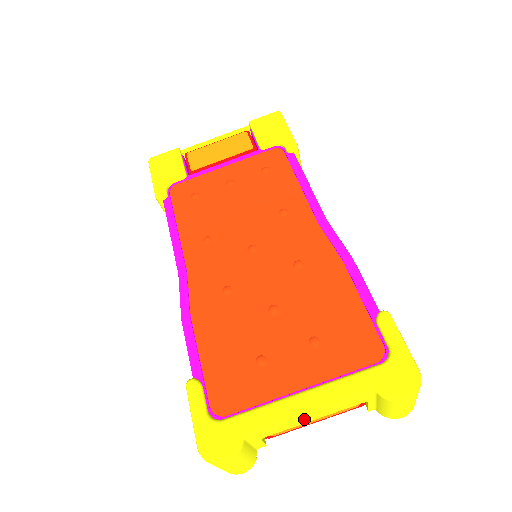
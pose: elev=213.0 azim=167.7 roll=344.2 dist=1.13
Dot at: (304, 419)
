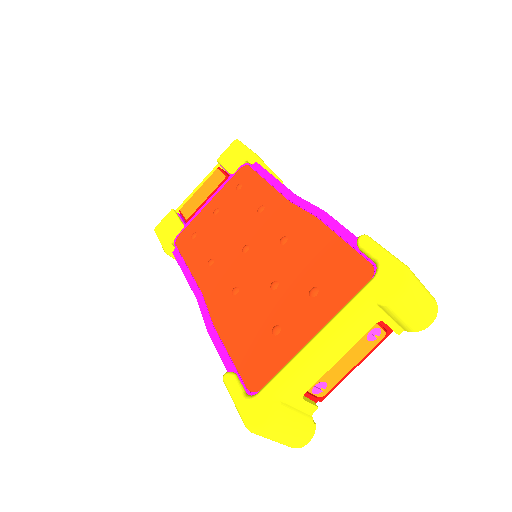
Dot at: (326, 360)
